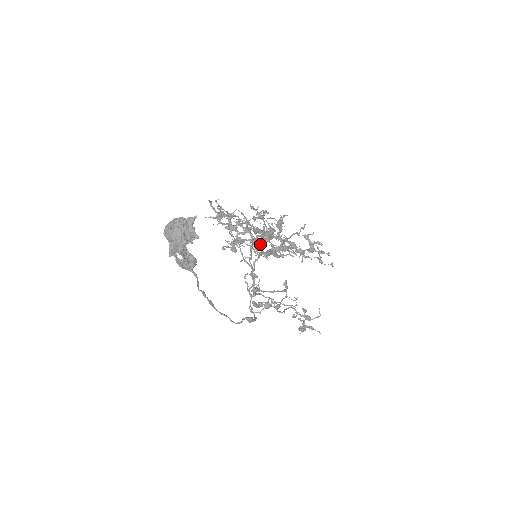
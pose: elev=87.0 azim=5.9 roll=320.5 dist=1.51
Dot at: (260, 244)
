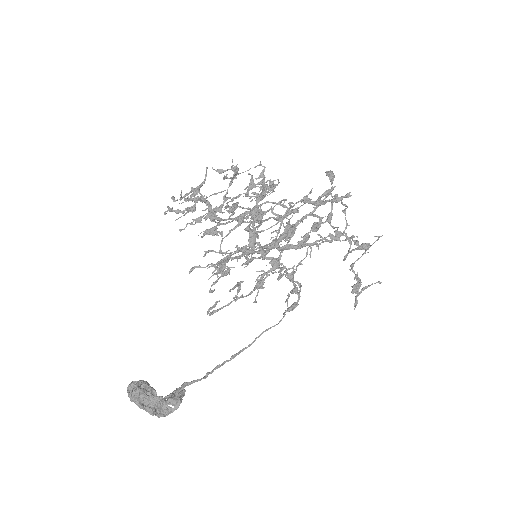
Dot at: (250, 251)
